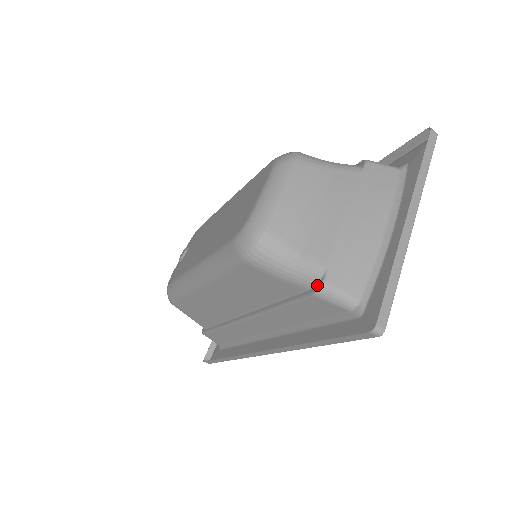
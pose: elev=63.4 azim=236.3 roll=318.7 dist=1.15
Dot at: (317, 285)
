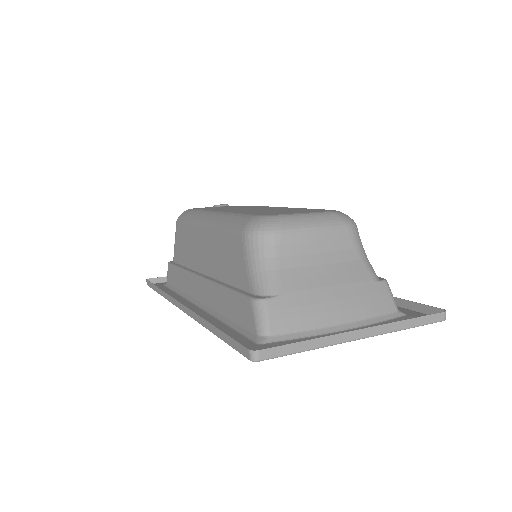
Dot at: (261, 296)
